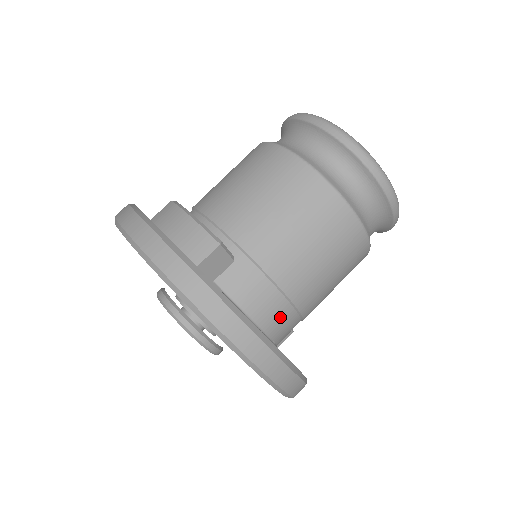
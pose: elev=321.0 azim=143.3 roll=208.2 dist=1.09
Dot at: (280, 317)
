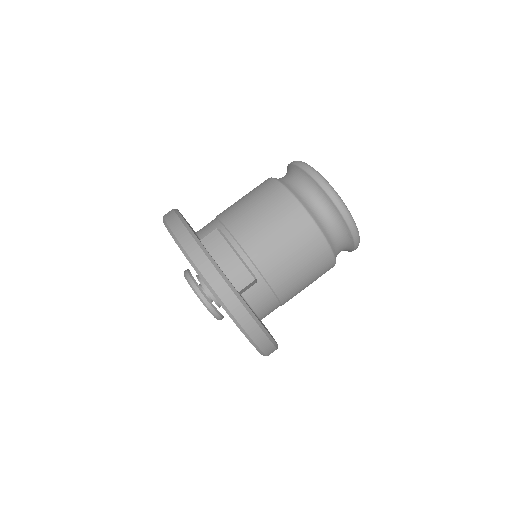
Dot at: occluded
